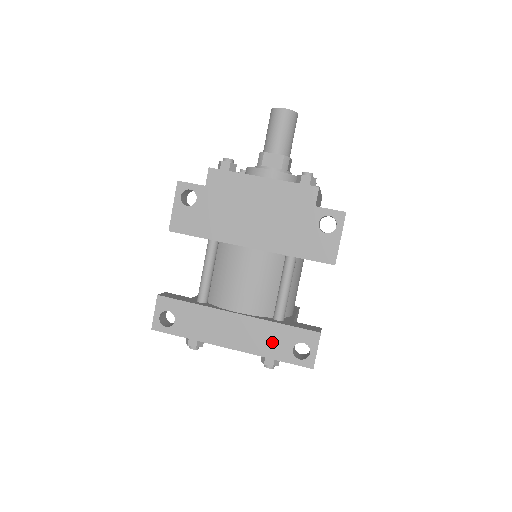
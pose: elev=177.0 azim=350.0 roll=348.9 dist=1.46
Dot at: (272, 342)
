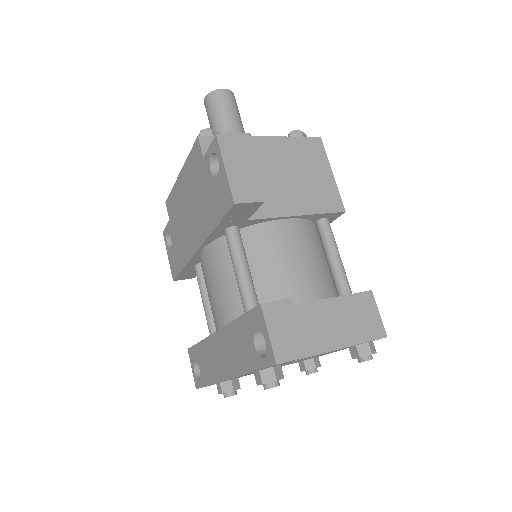
Dot at: (241, 349)
